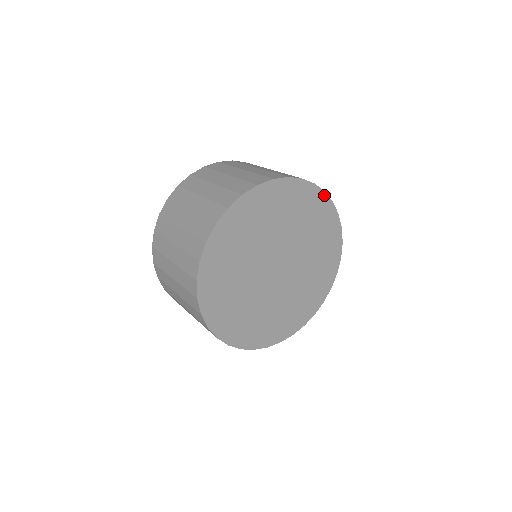
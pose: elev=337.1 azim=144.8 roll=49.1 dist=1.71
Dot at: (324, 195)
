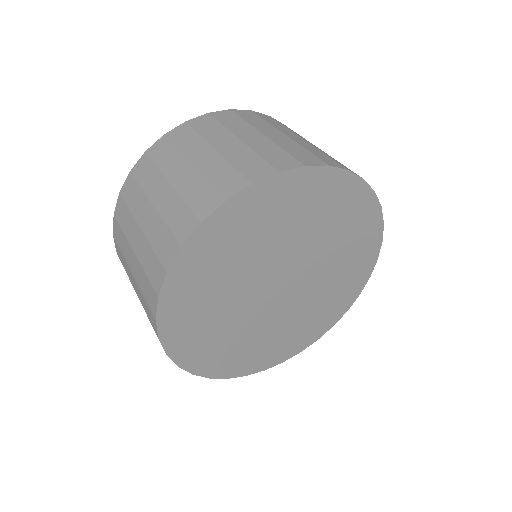
Dot at: (328, 170)
